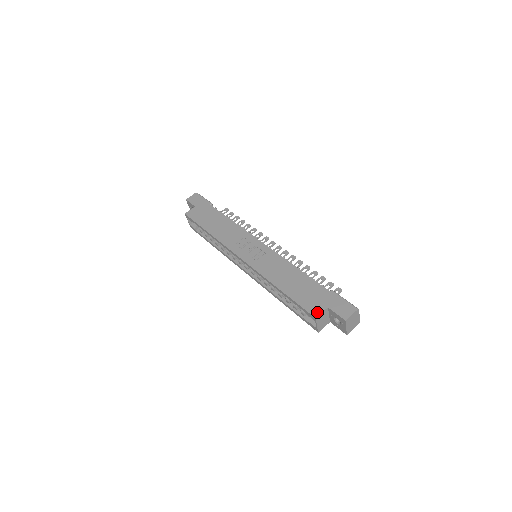
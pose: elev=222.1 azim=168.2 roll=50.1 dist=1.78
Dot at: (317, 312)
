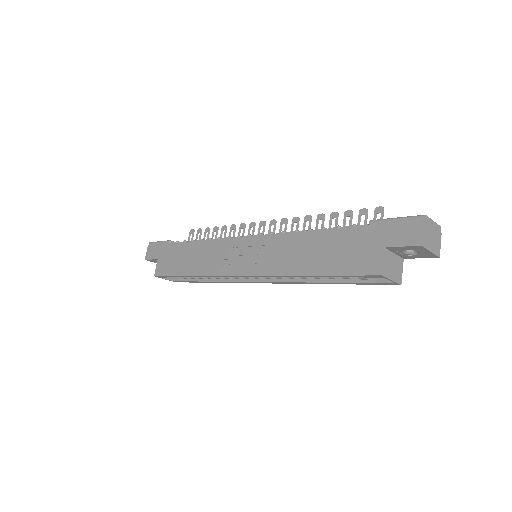
Dot at: (376, 266)
